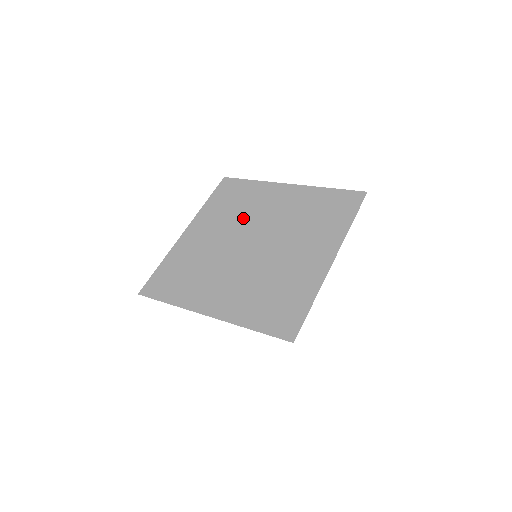
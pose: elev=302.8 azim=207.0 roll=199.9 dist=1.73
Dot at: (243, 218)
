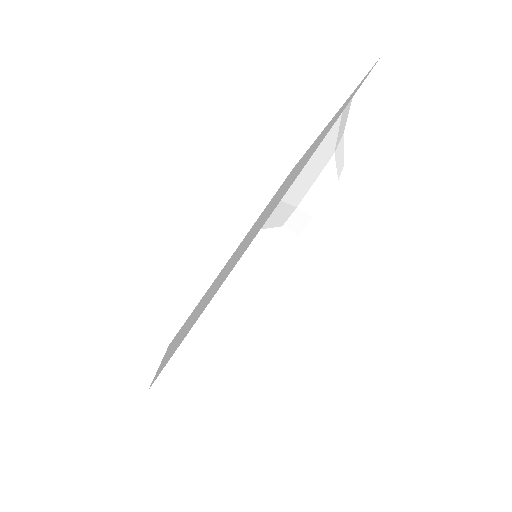
Dot at: occluded
